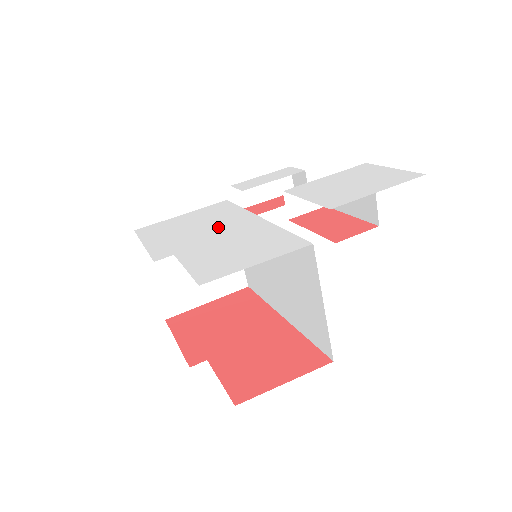
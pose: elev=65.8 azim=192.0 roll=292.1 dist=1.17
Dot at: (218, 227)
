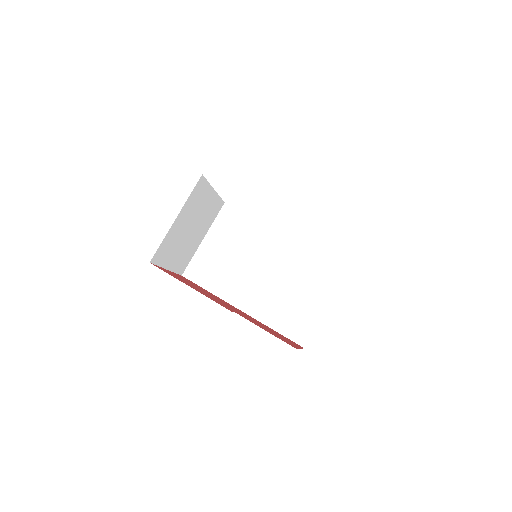
Dot at: occluded
